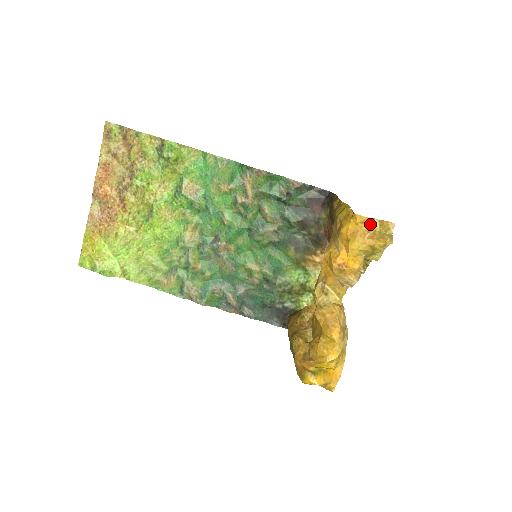
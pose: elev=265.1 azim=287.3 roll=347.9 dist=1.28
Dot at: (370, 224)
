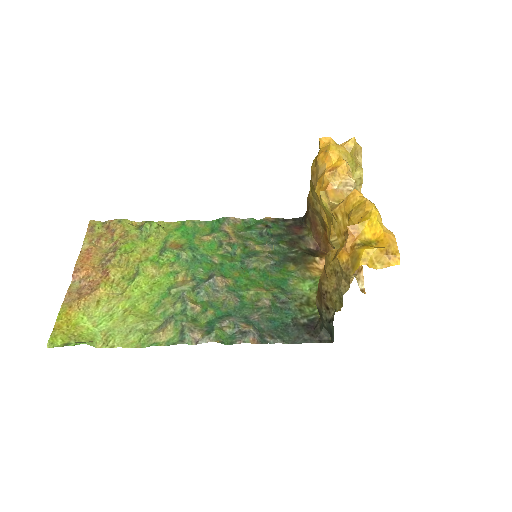
Dot at: occluded
